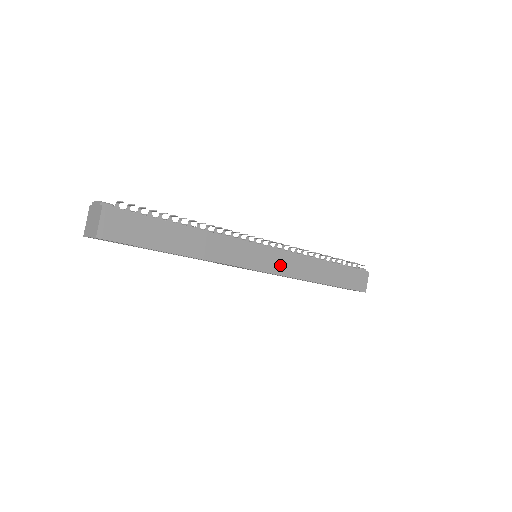
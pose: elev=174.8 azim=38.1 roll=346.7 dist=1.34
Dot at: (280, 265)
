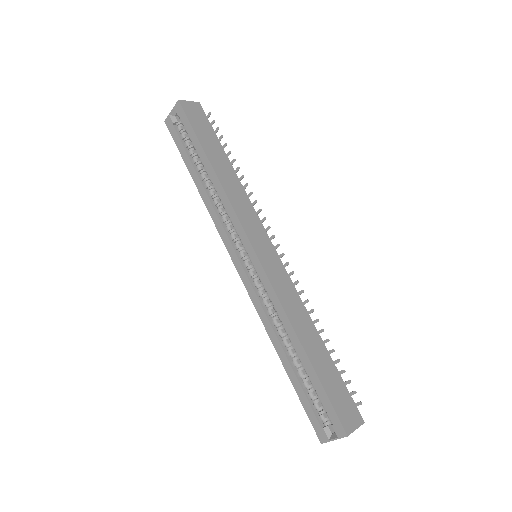
Dot at: (273, 270)
